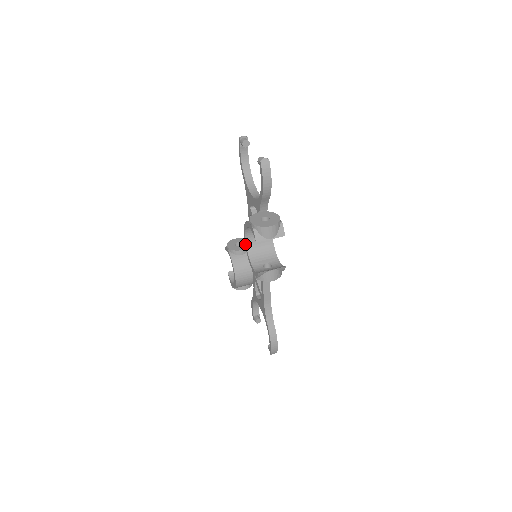
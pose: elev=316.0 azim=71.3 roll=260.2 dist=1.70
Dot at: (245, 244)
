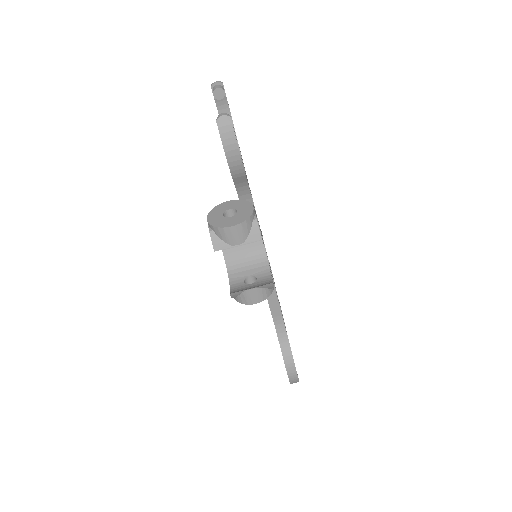
Dot at: occluded
